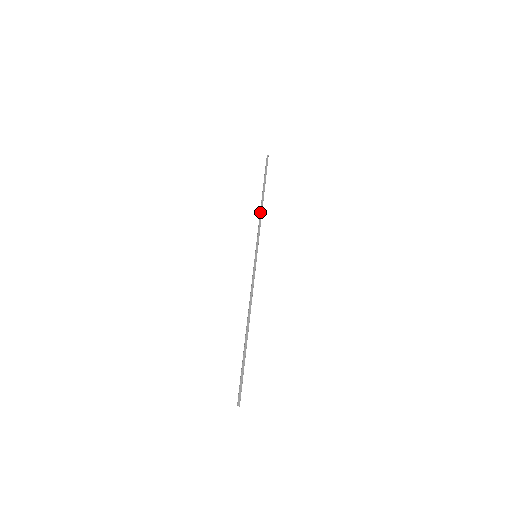
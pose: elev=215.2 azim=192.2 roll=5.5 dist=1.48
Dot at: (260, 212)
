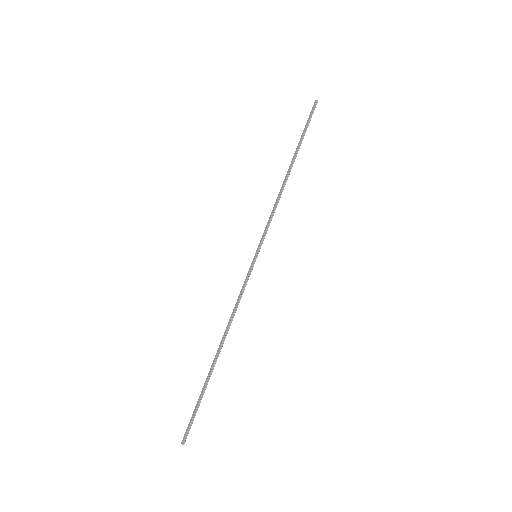
Dot at: (279, 192)
